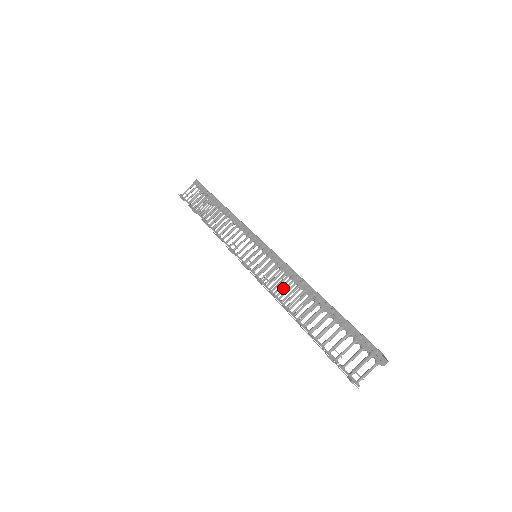
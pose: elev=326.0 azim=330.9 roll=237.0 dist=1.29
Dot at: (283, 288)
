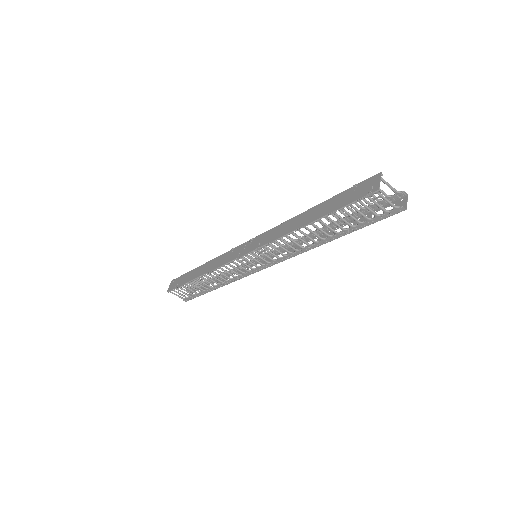
Dot at: occluded
